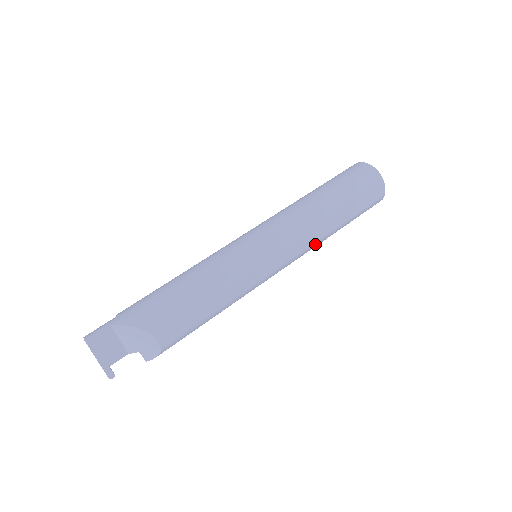
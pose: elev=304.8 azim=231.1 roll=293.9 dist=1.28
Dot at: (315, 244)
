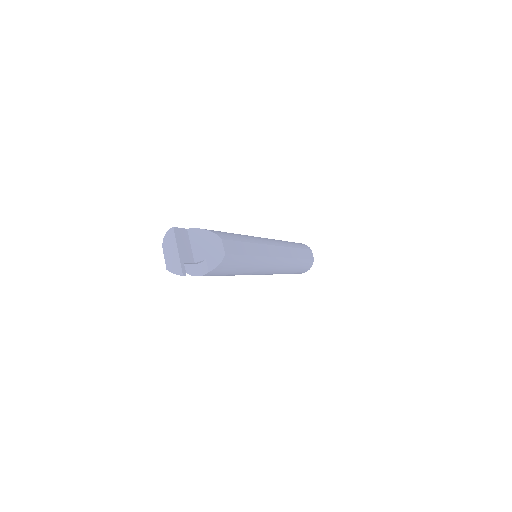
Dot at: (289, 260)
